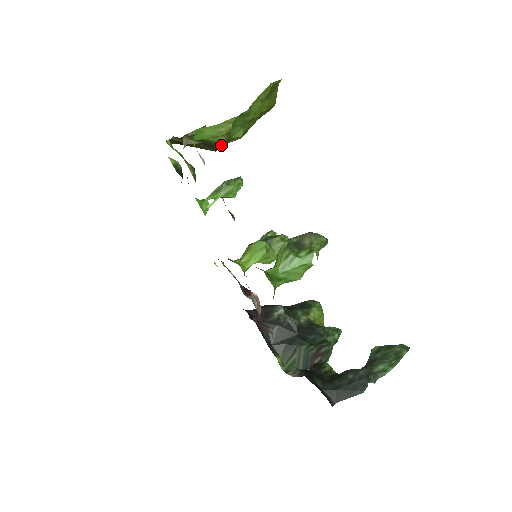
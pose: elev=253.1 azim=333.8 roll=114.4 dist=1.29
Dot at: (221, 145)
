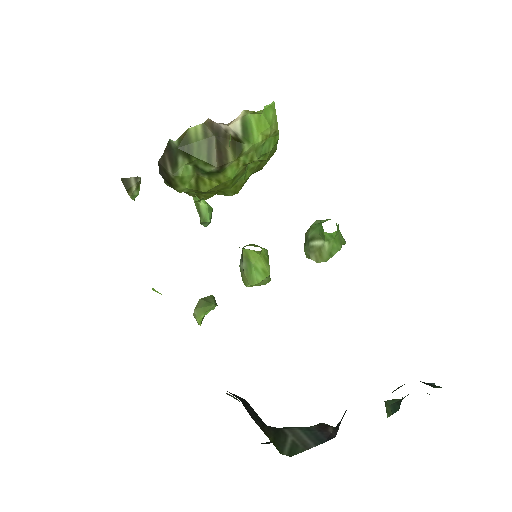
Dot at: (229, 162)
